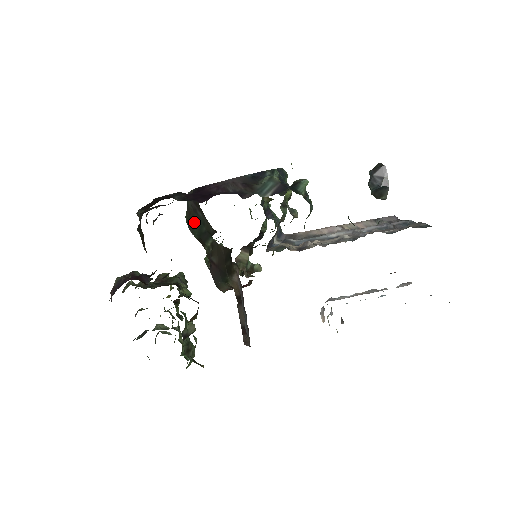
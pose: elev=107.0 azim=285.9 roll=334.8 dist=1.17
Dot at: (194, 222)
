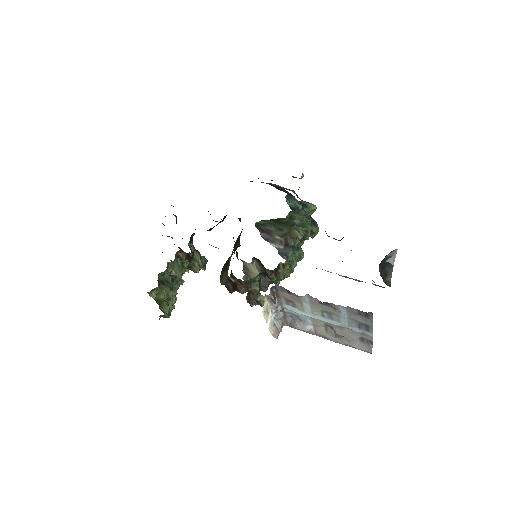
Dot at: occluded
